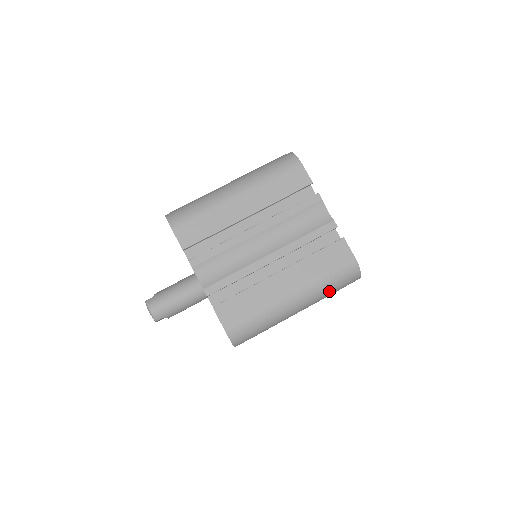
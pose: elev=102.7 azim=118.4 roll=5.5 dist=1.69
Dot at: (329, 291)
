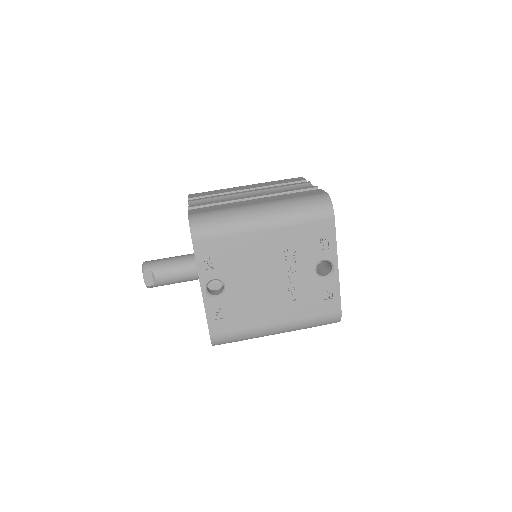
Dot at: (297, 211)
